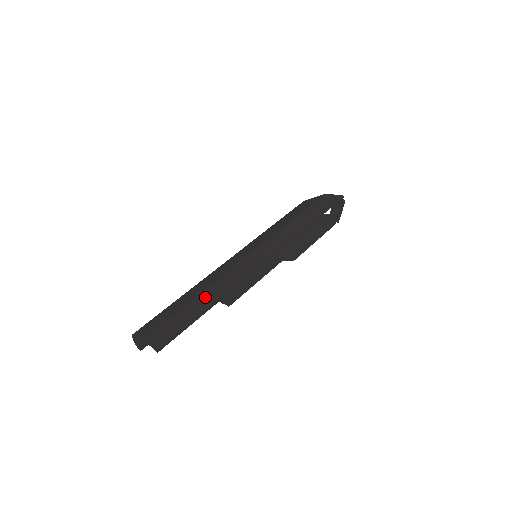
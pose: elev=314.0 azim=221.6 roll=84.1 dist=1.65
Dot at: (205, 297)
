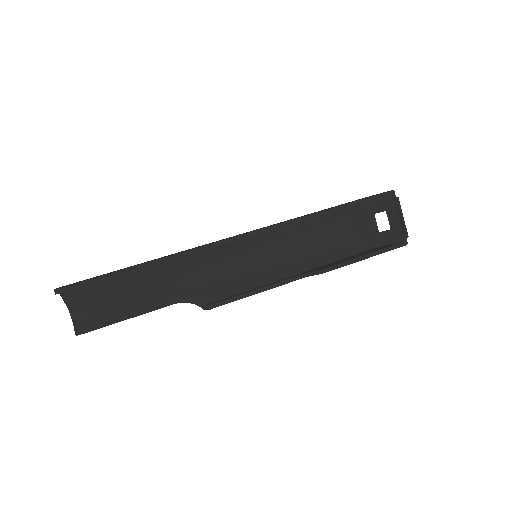
Dot at: (148, 261)
